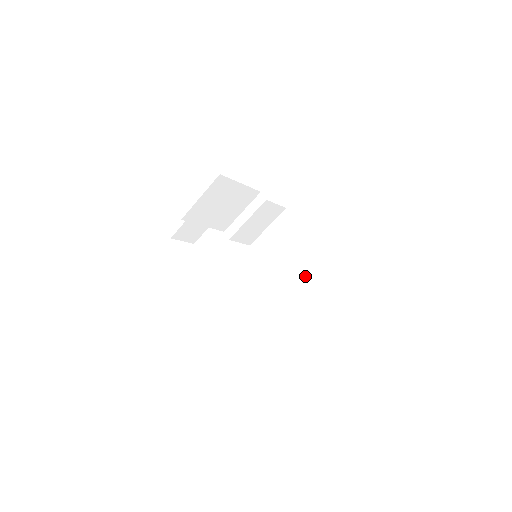
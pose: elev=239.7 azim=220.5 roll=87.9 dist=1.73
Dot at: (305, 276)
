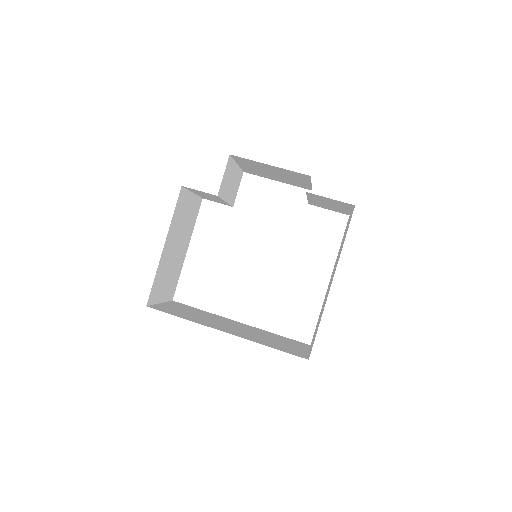
Dot at: (324, 303)
